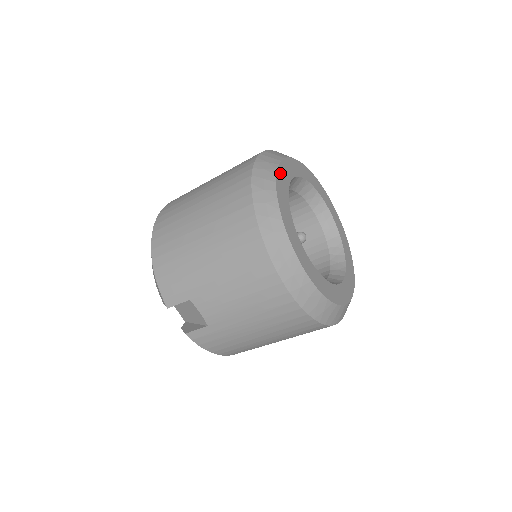
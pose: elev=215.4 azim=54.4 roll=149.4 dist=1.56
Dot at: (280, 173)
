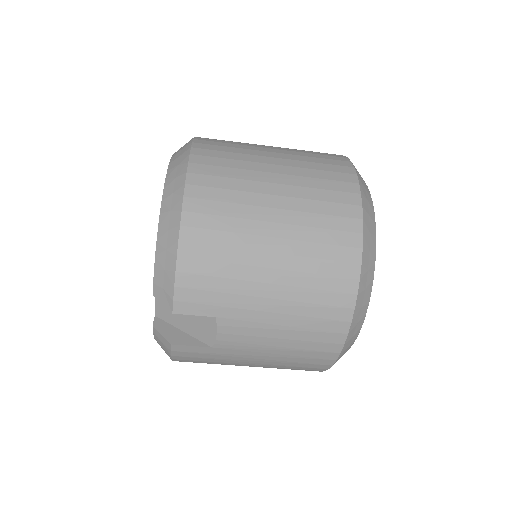
Dot at: occluded
